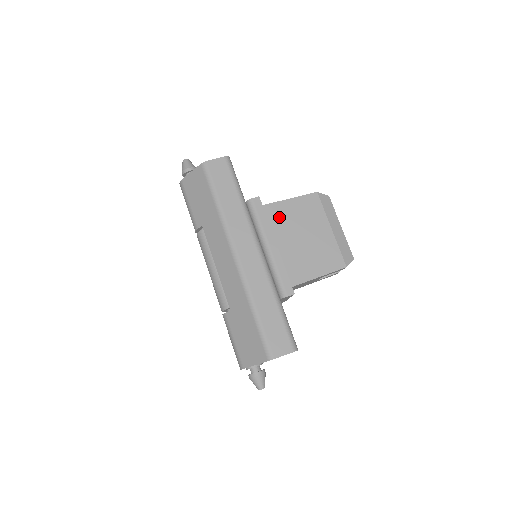
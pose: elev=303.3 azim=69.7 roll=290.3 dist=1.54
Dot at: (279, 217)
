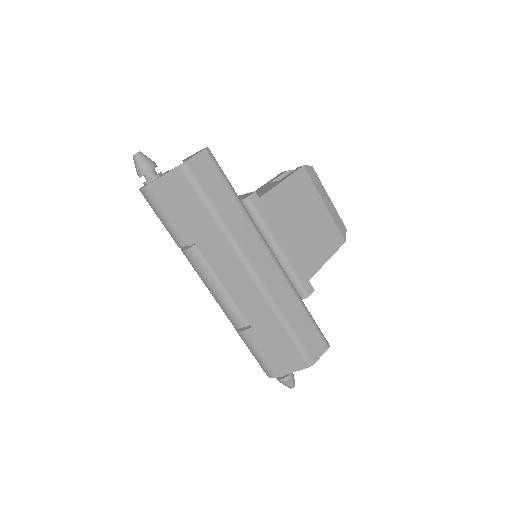
Dot at: (277, 208)
